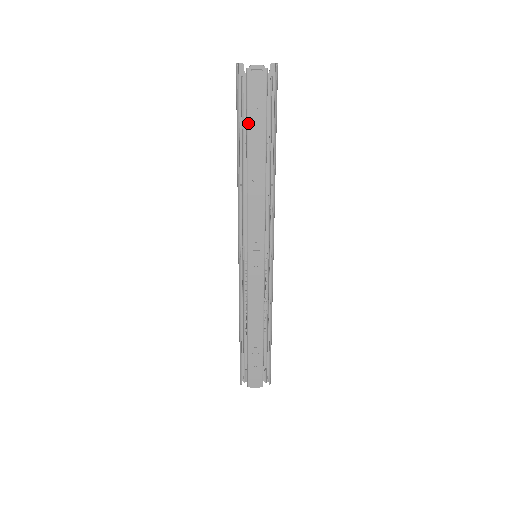
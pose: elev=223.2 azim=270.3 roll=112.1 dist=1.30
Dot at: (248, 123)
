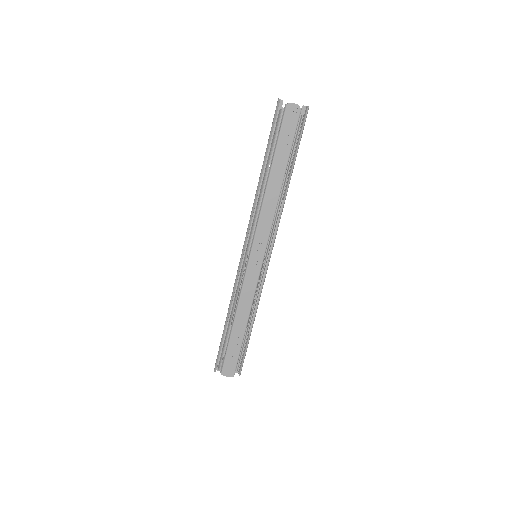
Dot at: (277, 145)
